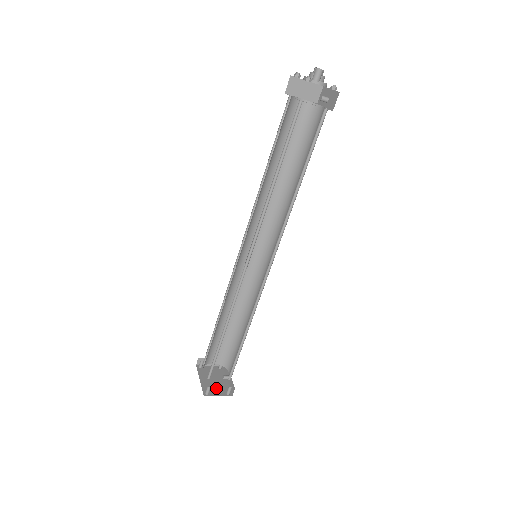
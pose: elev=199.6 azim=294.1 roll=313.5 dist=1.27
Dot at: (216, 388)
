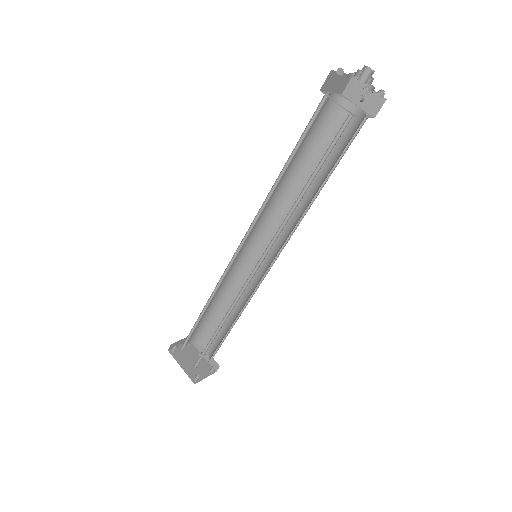
Dot at: (199, 370)
